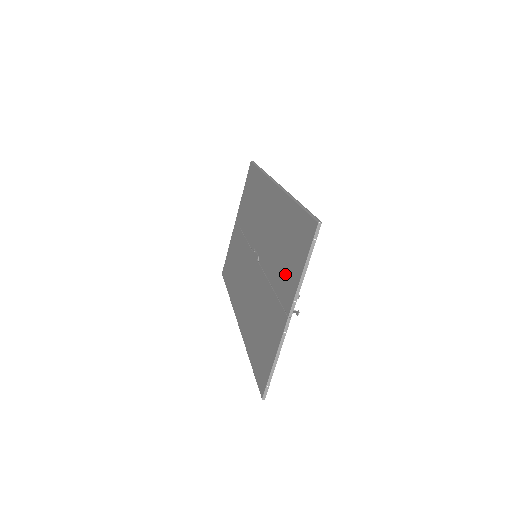
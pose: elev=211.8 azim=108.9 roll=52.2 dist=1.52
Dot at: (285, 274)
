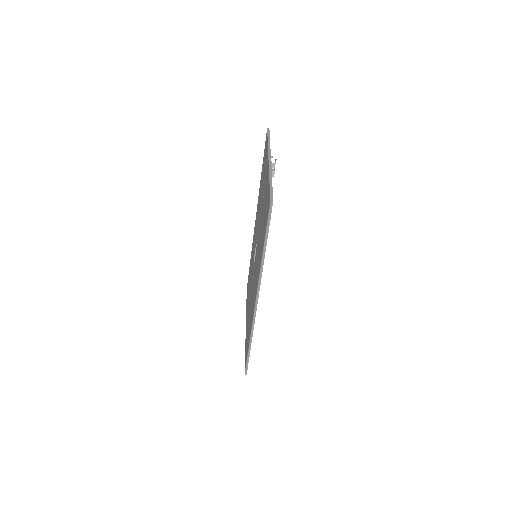
Dot at: (264, 176)
